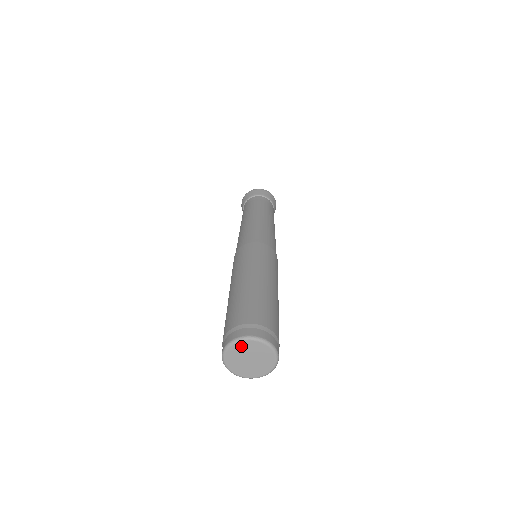
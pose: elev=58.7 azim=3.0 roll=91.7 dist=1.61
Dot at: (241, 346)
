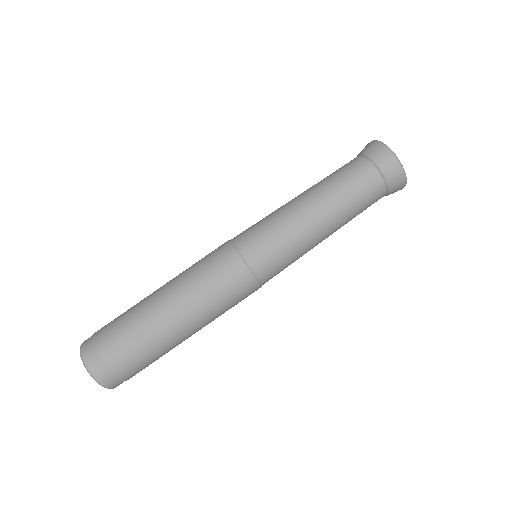
Dot at: occluded
